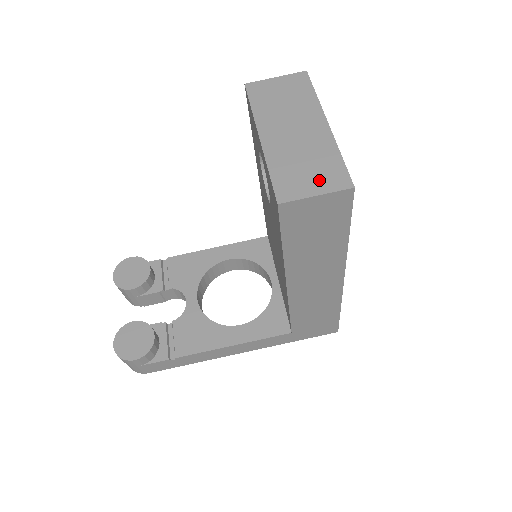
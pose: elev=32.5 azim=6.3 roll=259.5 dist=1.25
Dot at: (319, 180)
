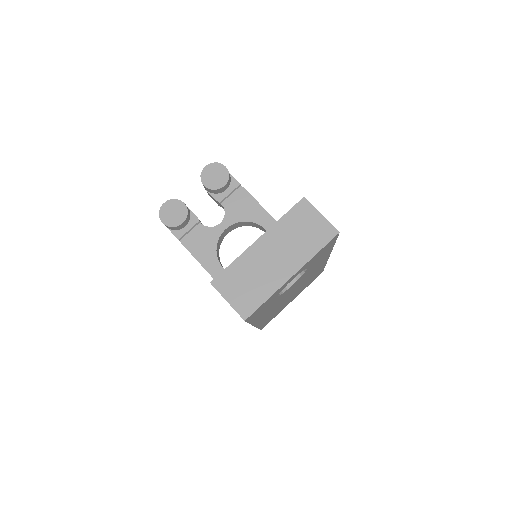
Dot at: (240, 297)
